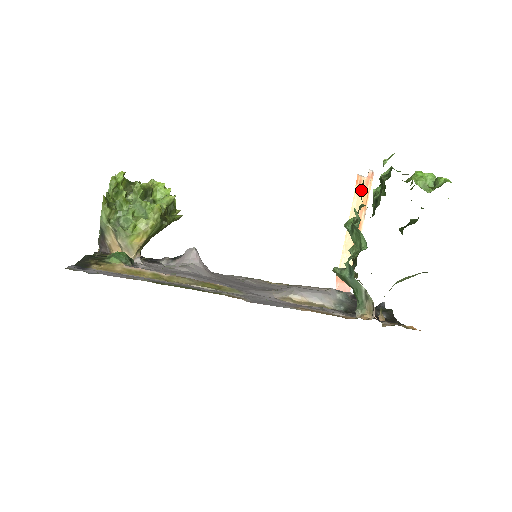
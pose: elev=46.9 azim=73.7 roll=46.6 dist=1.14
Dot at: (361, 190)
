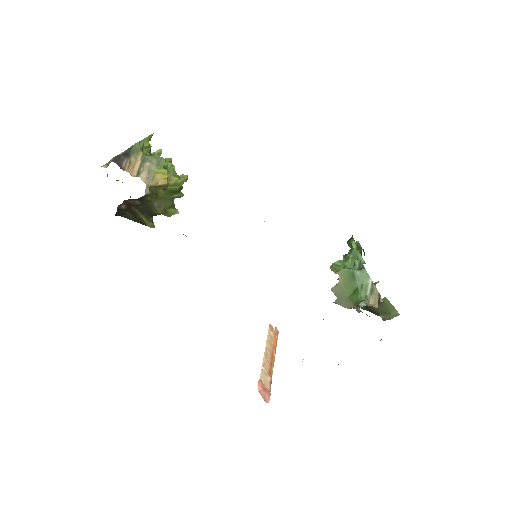
Dot at: (272, 334)
